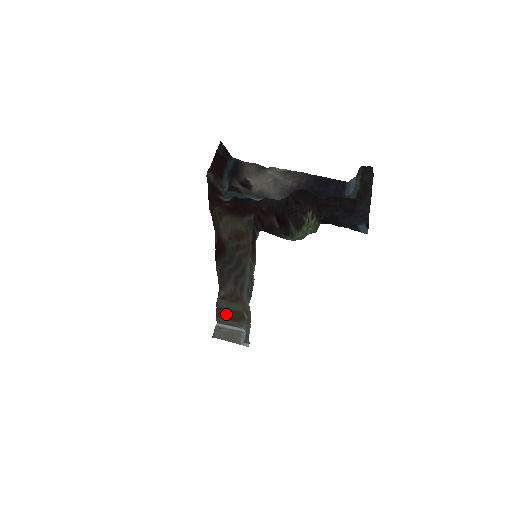
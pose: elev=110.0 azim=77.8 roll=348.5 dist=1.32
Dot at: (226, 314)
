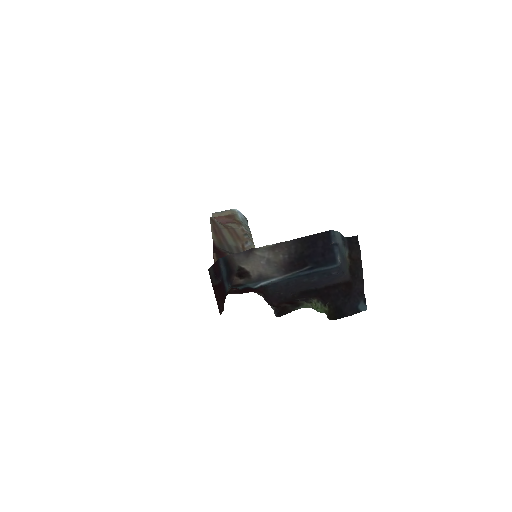
Dot at: (222, 220)
